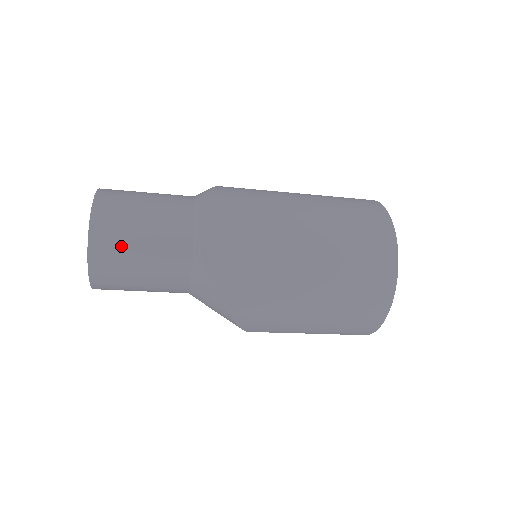
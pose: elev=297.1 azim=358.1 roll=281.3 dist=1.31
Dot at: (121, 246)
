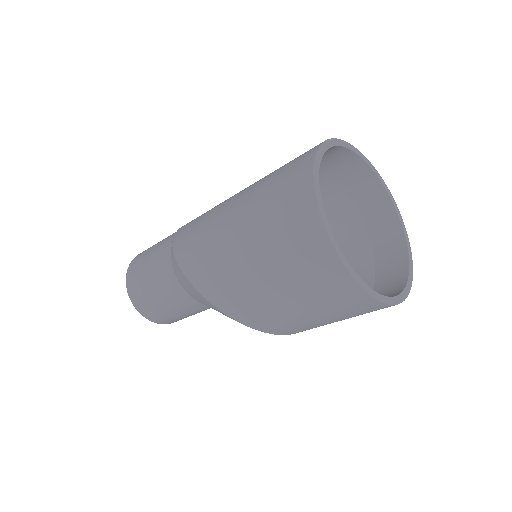
Dot at: (142, 258)
